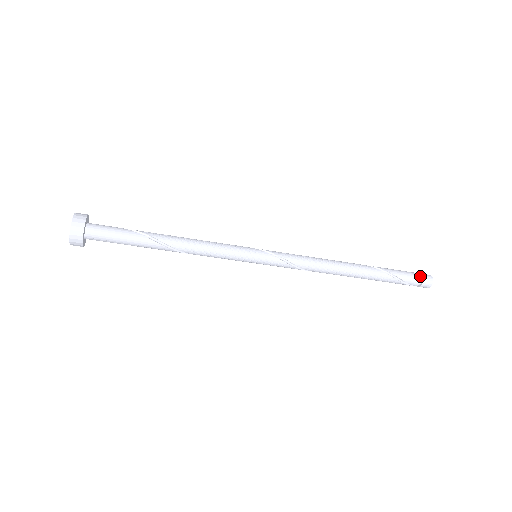
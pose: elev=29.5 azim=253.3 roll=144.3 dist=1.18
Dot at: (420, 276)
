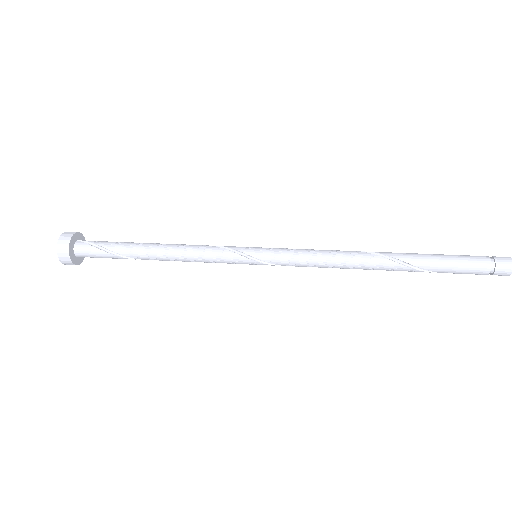
Dot at: (490, 272)
